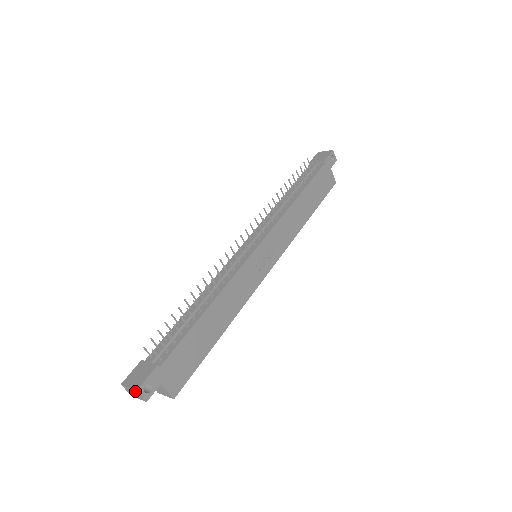
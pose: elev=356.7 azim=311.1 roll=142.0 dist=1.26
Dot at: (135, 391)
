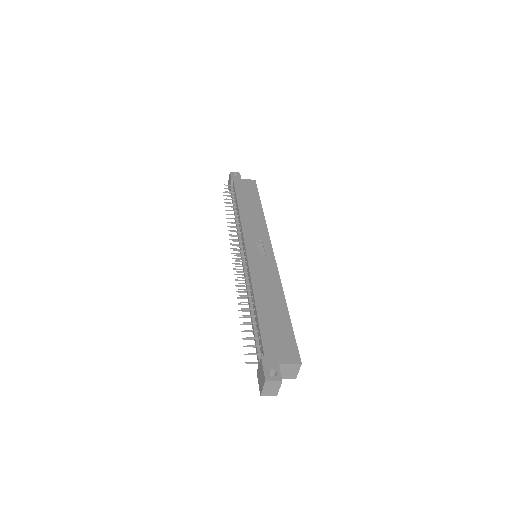
Dot at: (266, 384)
